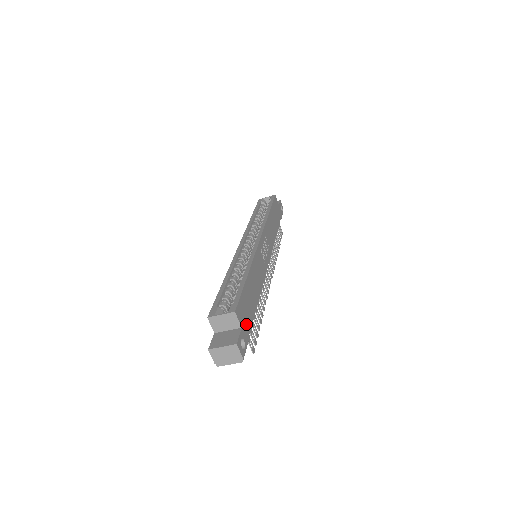
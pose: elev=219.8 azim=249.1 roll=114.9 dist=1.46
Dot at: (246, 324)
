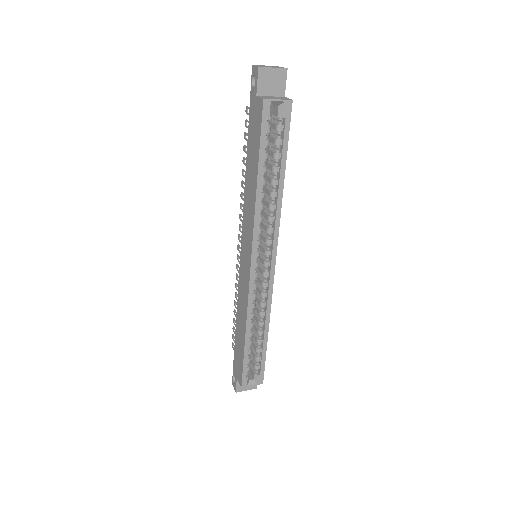
Dot at: occluded
